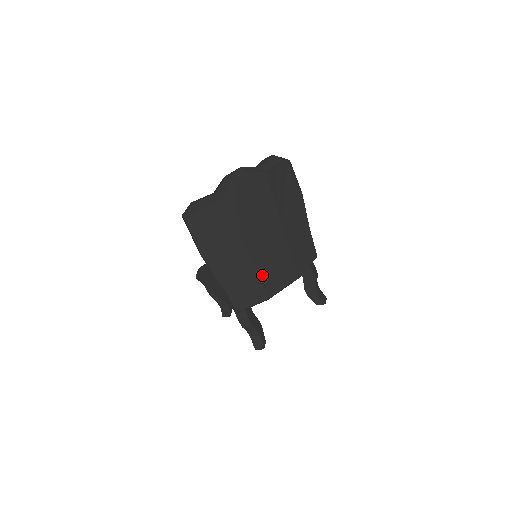
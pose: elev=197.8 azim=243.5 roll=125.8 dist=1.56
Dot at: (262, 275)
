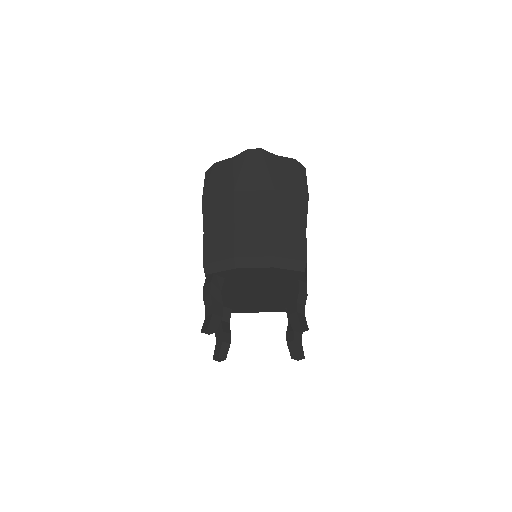
Dot at: (238, 231)
